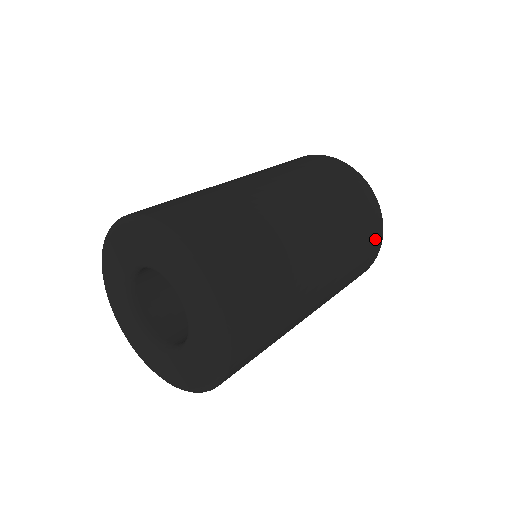
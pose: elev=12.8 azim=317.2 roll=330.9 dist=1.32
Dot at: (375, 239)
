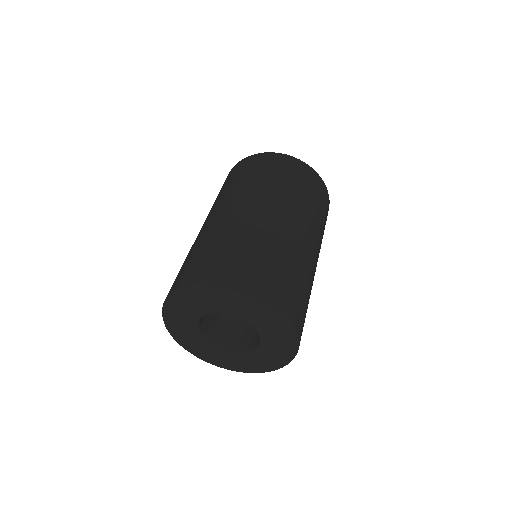
Dot at: (287, 164)
